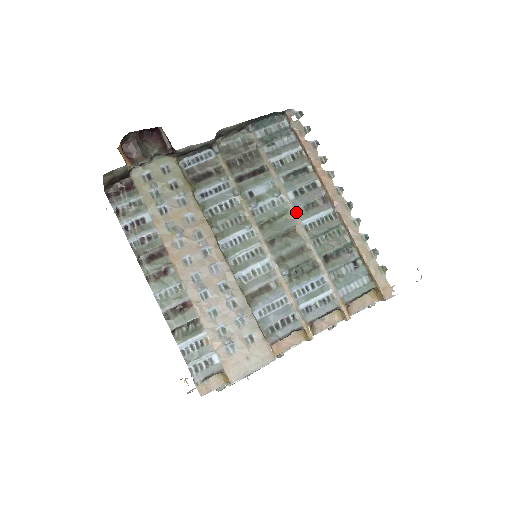
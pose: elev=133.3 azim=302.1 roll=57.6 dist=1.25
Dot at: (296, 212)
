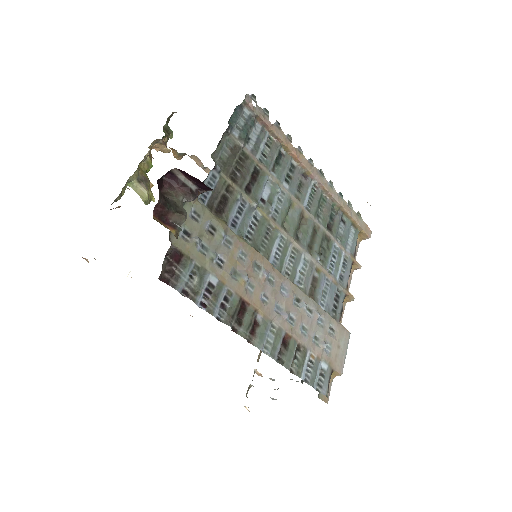
Dot at: (296, 199)
